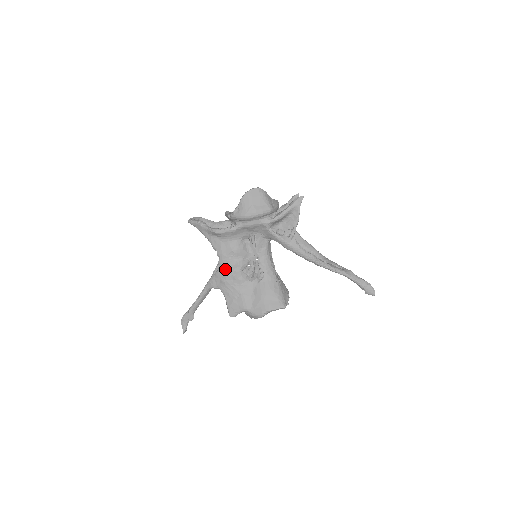
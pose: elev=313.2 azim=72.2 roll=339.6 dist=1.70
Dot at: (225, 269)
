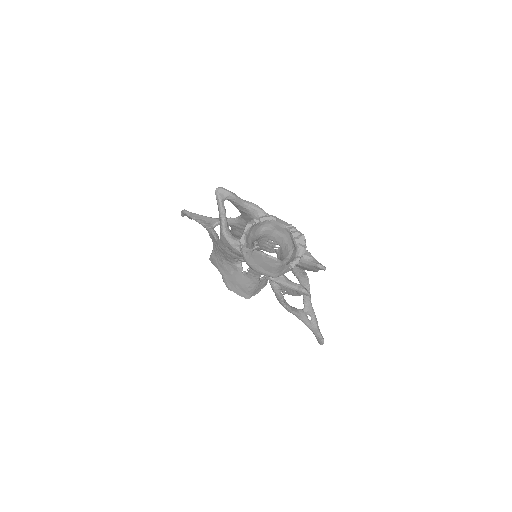
Dot at: (220, 247)
